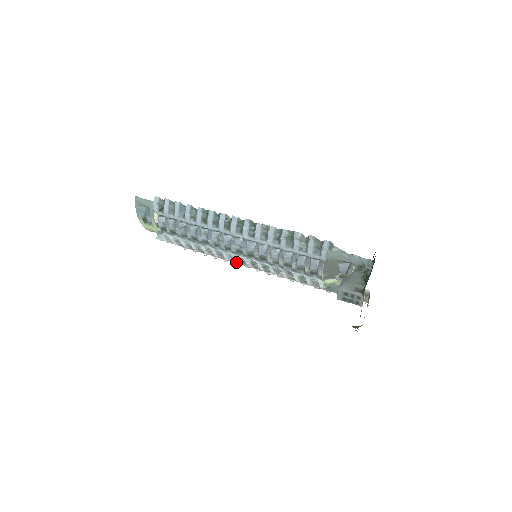
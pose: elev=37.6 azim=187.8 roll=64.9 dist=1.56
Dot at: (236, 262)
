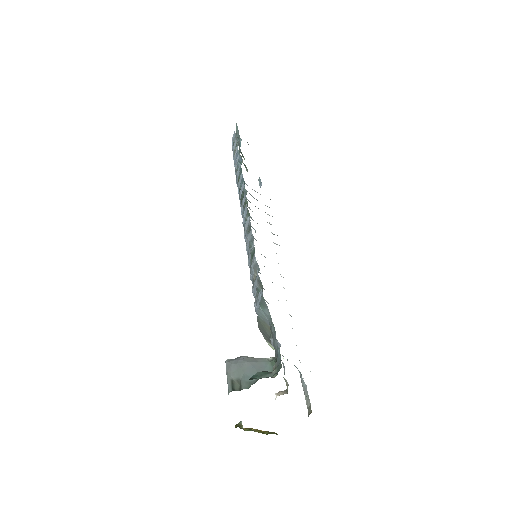
Dot at: occluded
